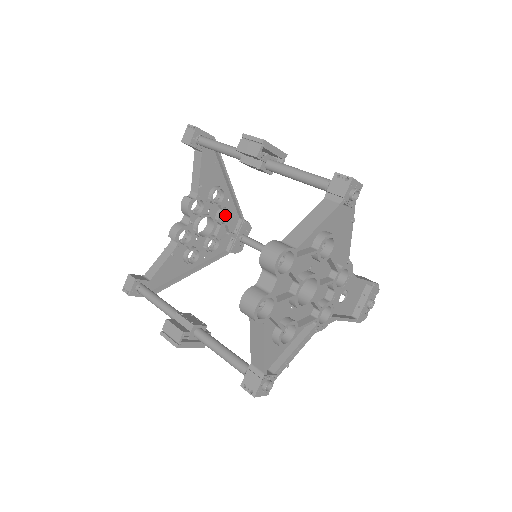
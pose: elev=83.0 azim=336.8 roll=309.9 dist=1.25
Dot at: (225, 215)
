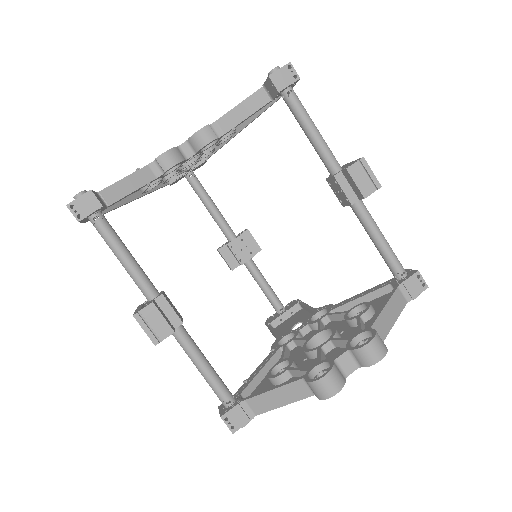
Dot at: occluded
